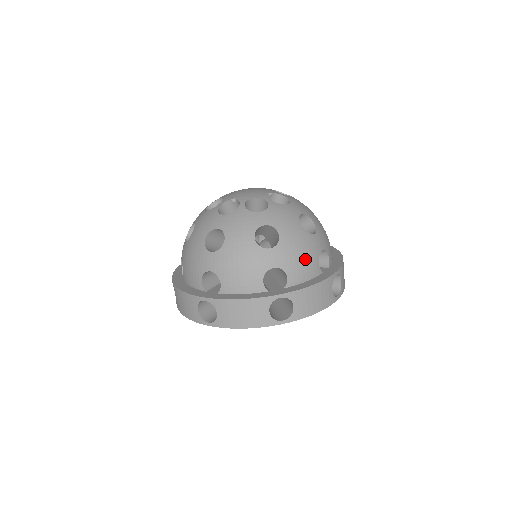
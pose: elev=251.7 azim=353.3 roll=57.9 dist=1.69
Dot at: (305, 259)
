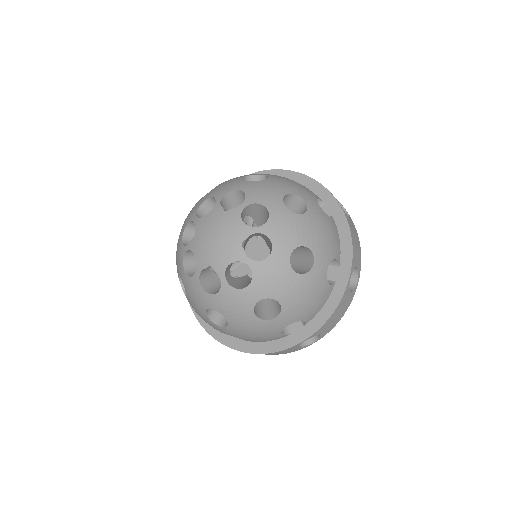
Dot at: (314, 299)
